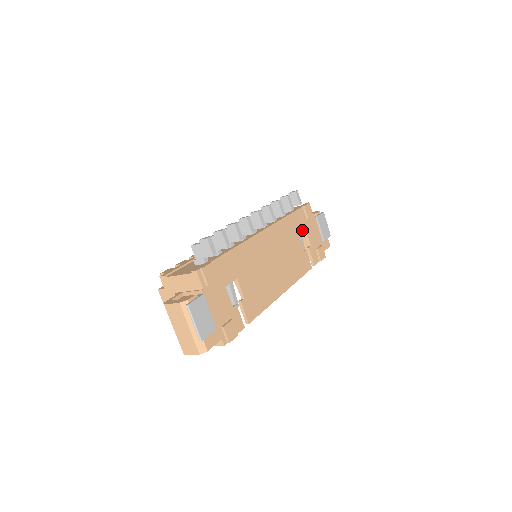
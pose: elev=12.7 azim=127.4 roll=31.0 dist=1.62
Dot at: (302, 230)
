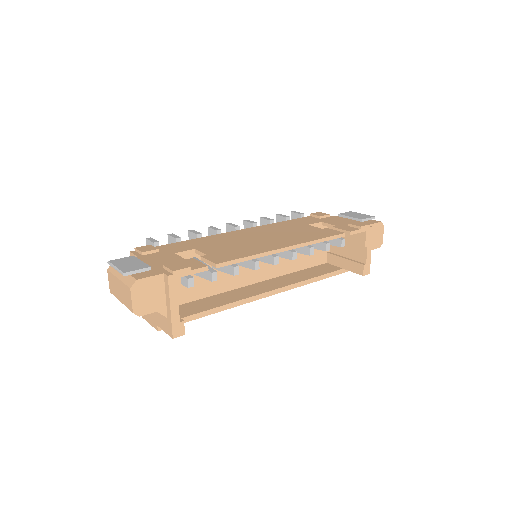
Dot at: (314, 223)
